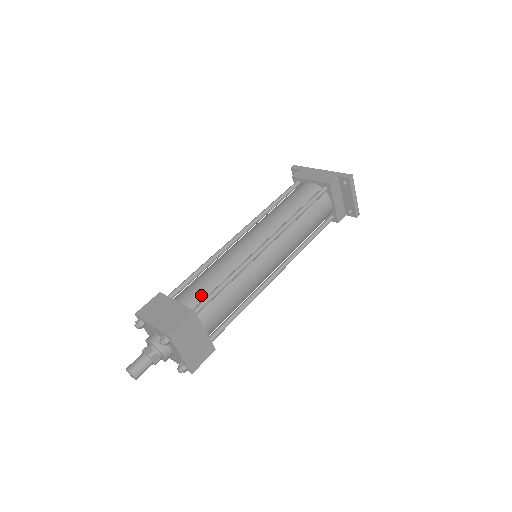
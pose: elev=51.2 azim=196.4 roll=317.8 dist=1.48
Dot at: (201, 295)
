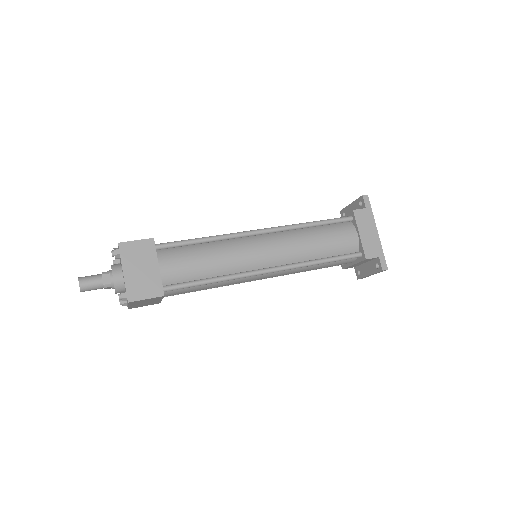
Dot at: (182, 276)
